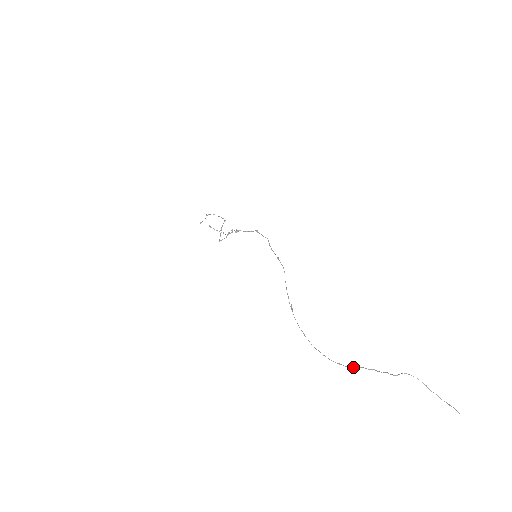
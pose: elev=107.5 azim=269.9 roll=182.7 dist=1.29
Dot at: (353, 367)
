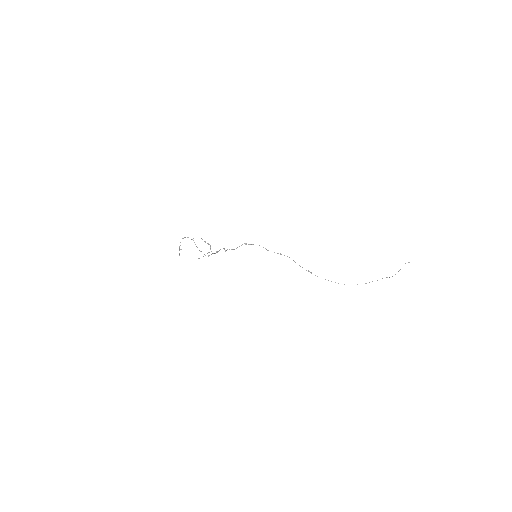
Dot at: occluded
